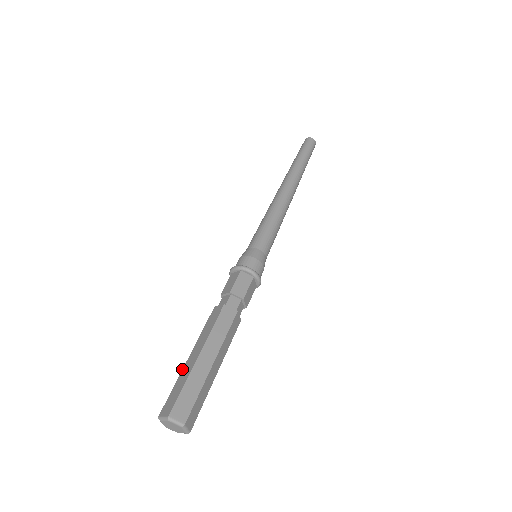
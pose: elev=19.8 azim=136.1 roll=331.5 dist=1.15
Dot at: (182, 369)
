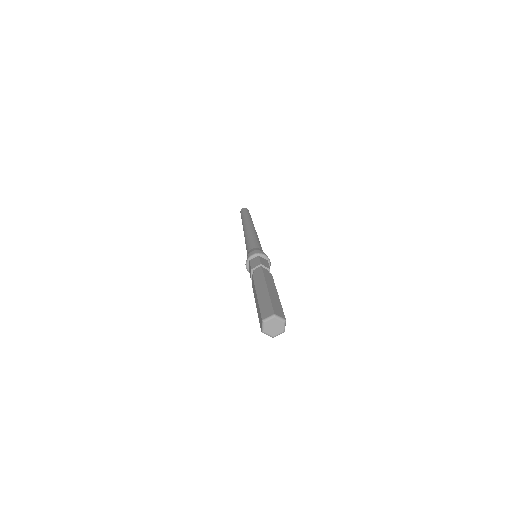
Dot at: (257, 300)
